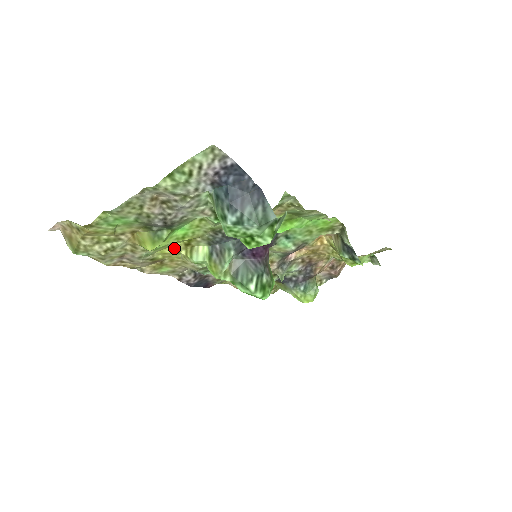
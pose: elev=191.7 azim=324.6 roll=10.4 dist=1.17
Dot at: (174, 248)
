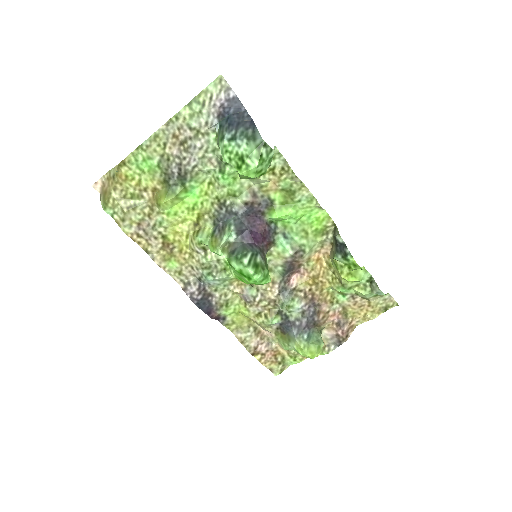
Dot at: (184, 227)
